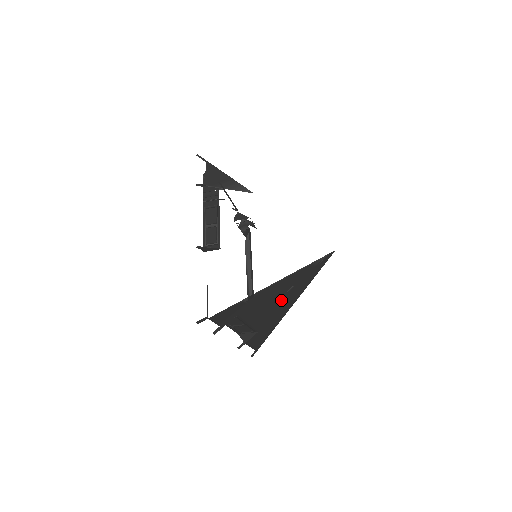
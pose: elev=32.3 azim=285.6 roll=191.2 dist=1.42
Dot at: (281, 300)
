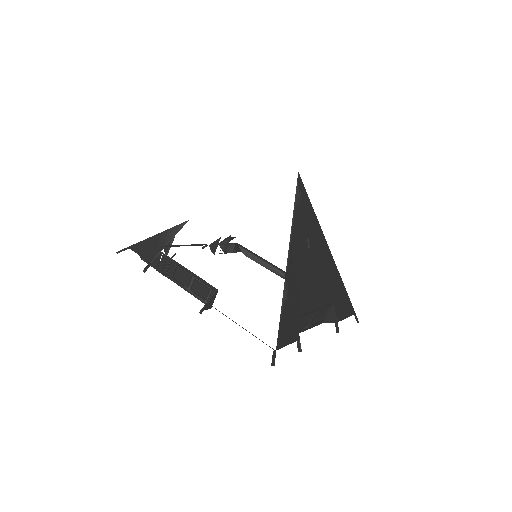
Dot at: (314, 259)
